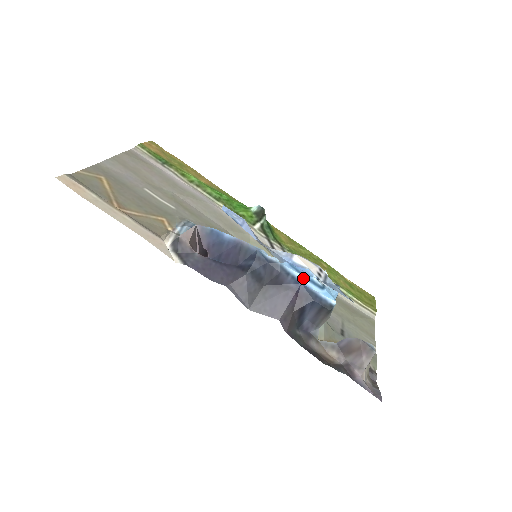
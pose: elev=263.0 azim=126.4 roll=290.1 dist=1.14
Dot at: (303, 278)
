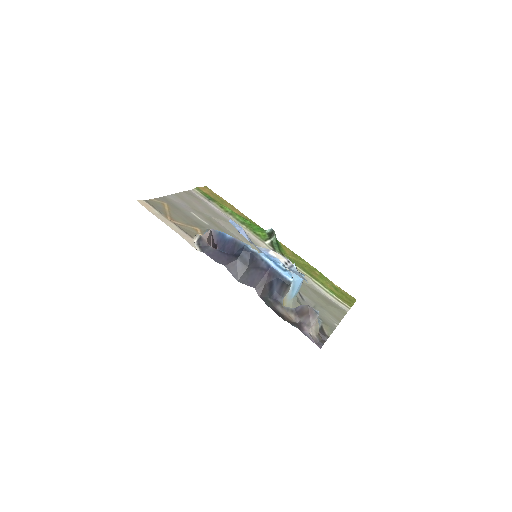
Dot at: (273, 263)
